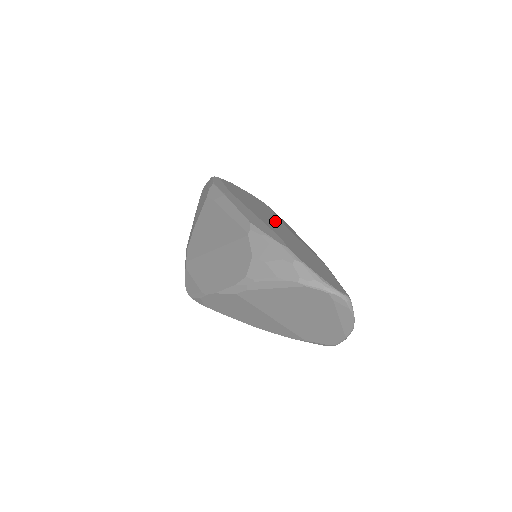
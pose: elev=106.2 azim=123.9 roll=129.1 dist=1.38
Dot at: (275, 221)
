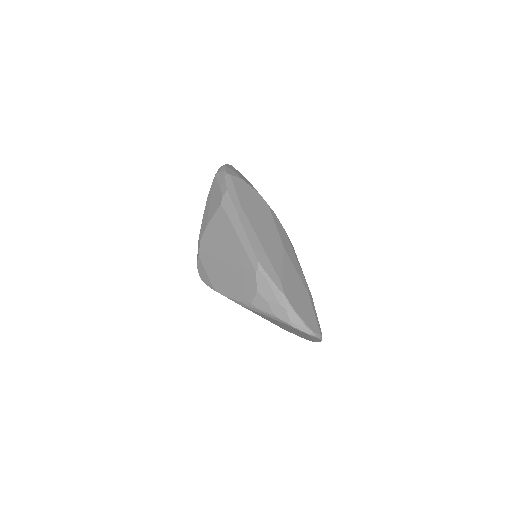
Dot at: (276, 244)
